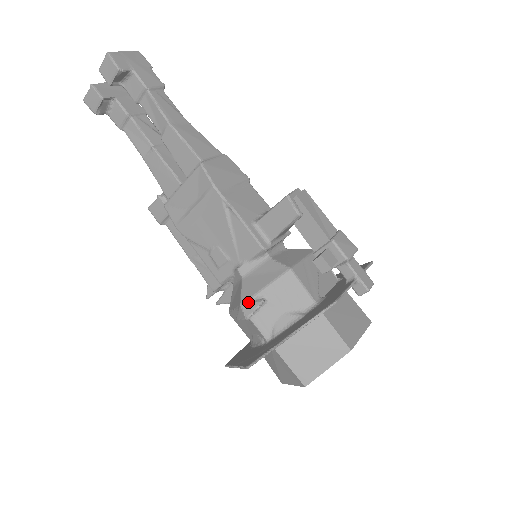
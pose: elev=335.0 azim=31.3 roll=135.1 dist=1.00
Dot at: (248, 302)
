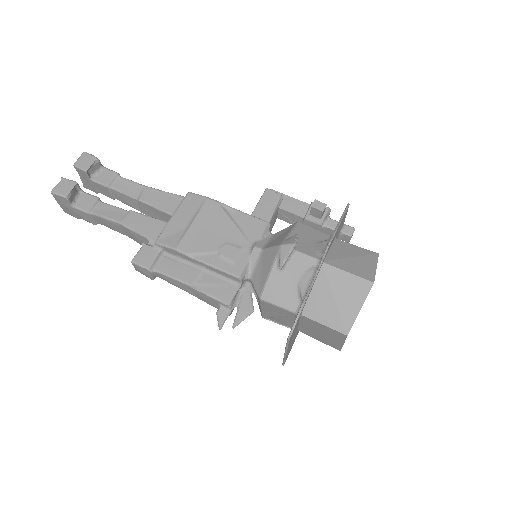
Dot at: (285, 240)
